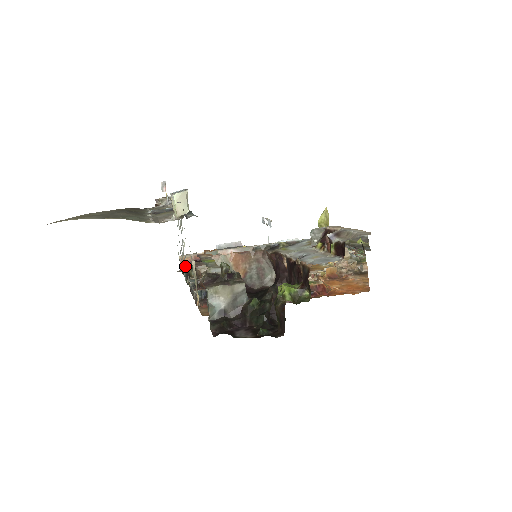
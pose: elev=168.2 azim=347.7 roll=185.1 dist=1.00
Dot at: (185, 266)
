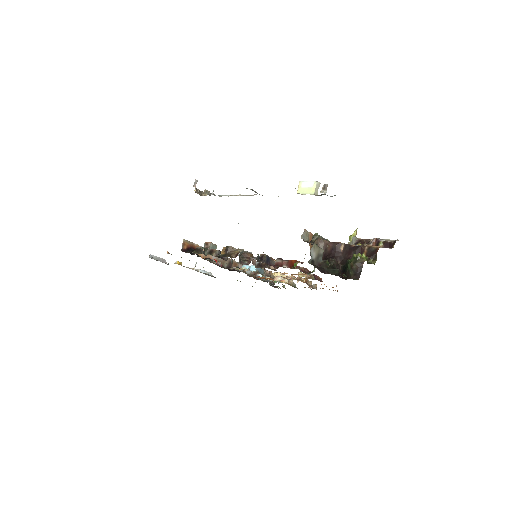
Dot at: occluded
